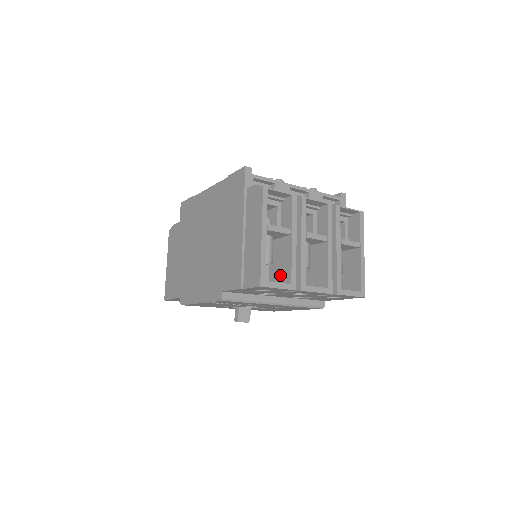
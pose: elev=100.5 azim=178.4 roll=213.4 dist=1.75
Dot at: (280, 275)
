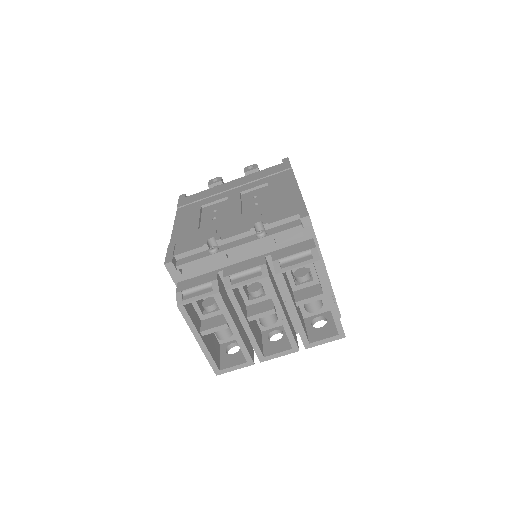
Dot at: occluded
